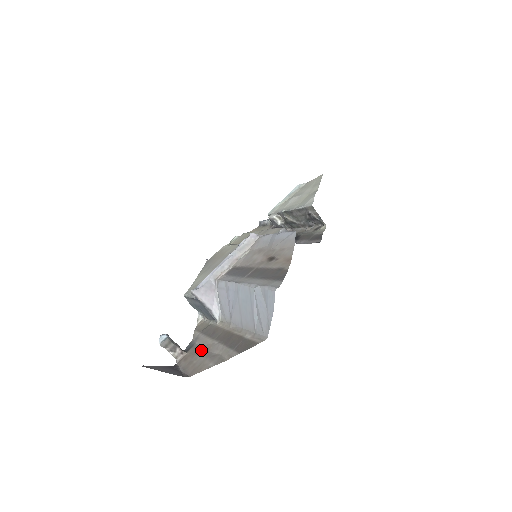
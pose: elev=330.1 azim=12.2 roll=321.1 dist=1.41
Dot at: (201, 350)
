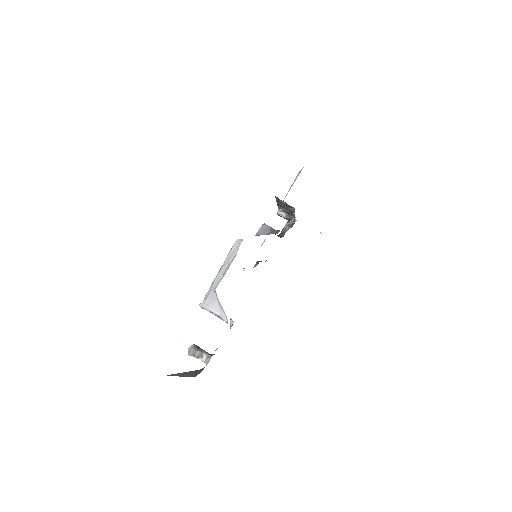
Dot at: occluded
